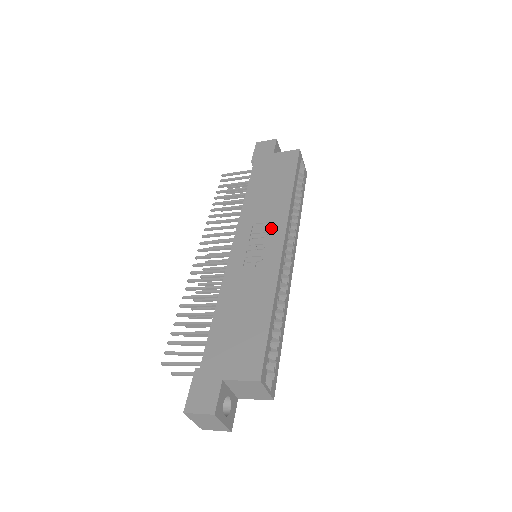
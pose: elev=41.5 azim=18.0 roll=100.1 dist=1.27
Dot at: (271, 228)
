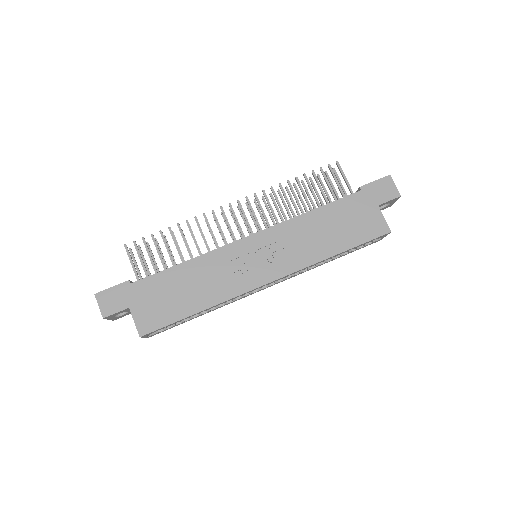
Dot at: (280, 262)
